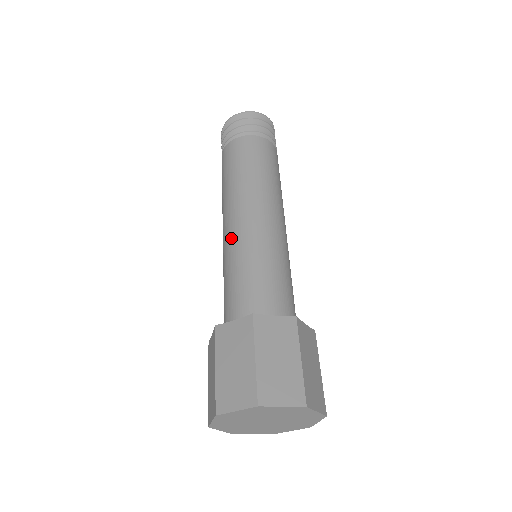
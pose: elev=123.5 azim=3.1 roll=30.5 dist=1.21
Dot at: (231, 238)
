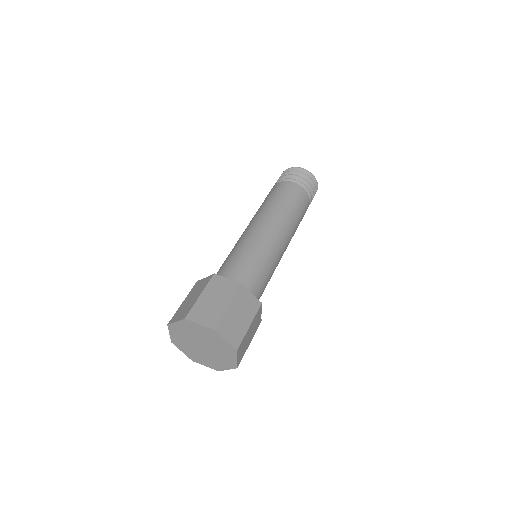
Dot at: (239, 239)
